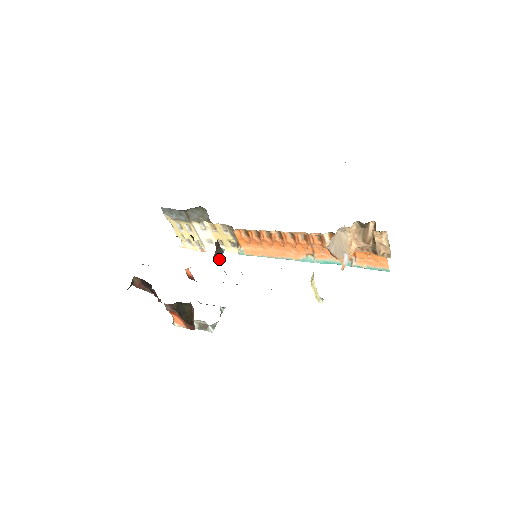
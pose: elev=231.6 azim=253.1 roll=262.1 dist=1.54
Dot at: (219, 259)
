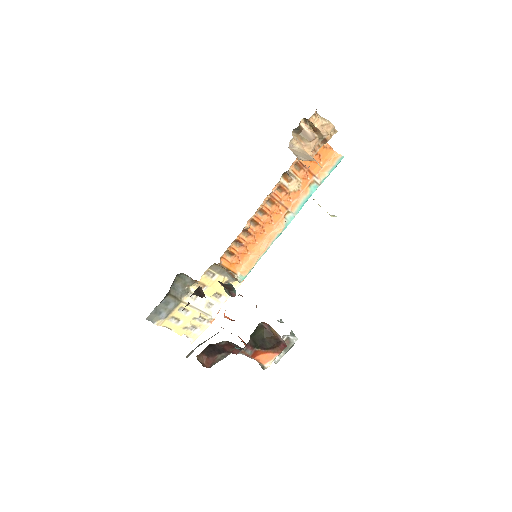
Dot at: (235, 291)
